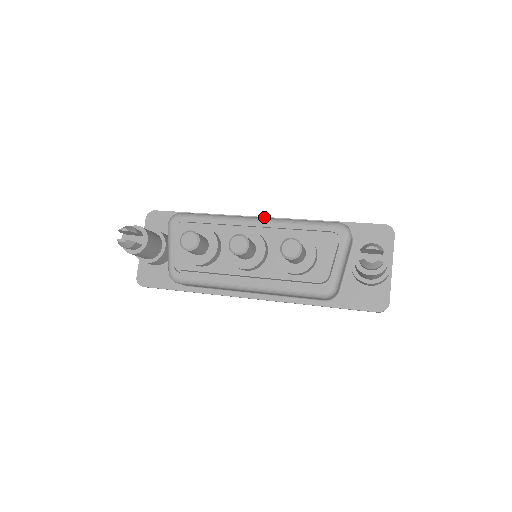
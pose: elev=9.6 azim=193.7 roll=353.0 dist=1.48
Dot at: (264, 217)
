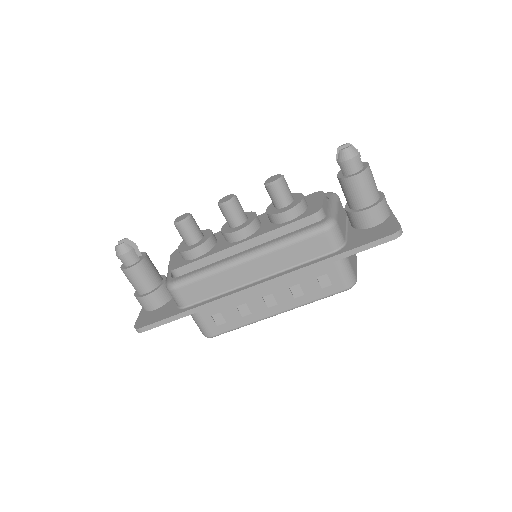
Dot at: occluded
